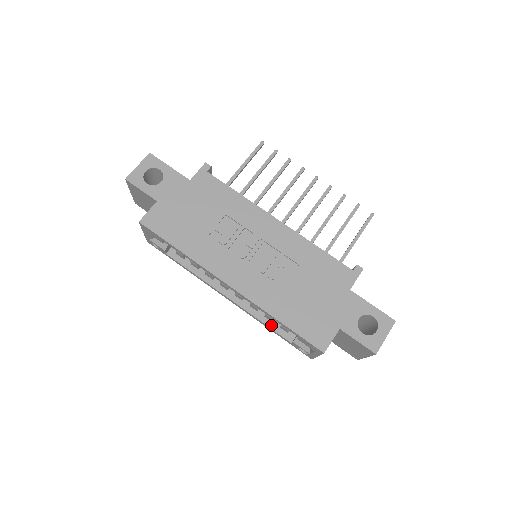
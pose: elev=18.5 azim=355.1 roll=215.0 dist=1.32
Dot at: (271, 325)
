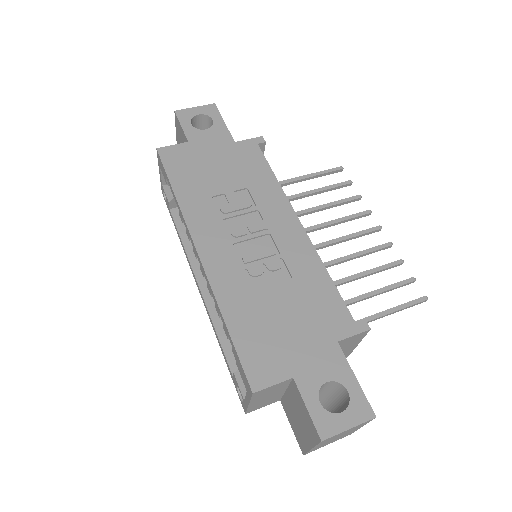
Dot at: (224, 342)
